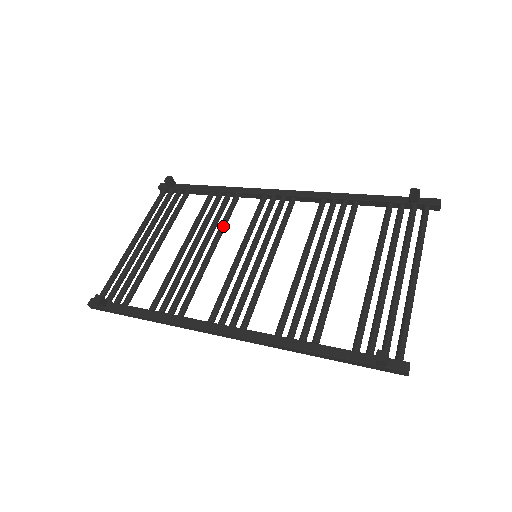
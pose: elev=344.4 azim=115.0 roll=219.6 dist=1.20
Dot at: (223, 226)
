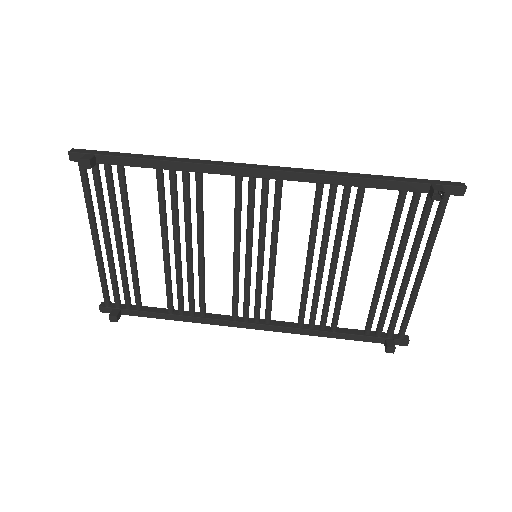
Dot at: (202, 222)
